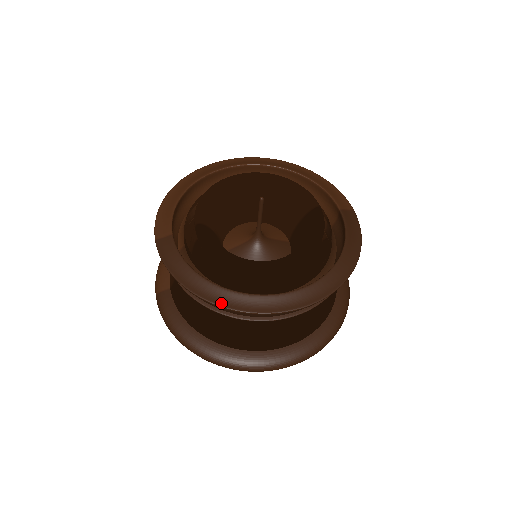
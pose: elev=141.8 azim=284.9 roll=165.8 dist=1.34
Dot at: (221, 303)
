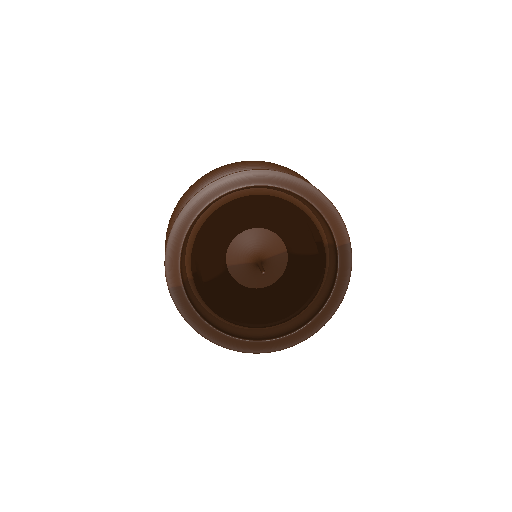
Dot at: (229, 347)
